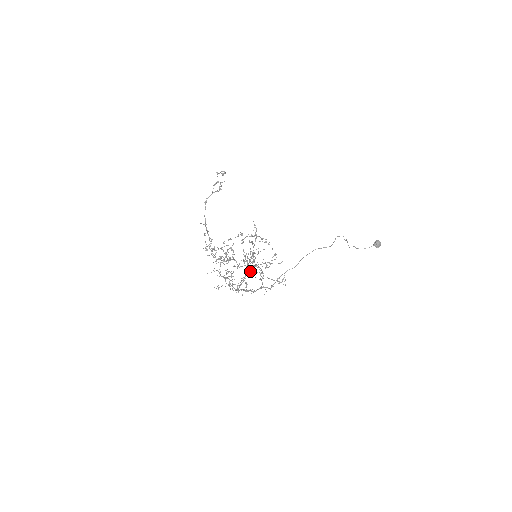
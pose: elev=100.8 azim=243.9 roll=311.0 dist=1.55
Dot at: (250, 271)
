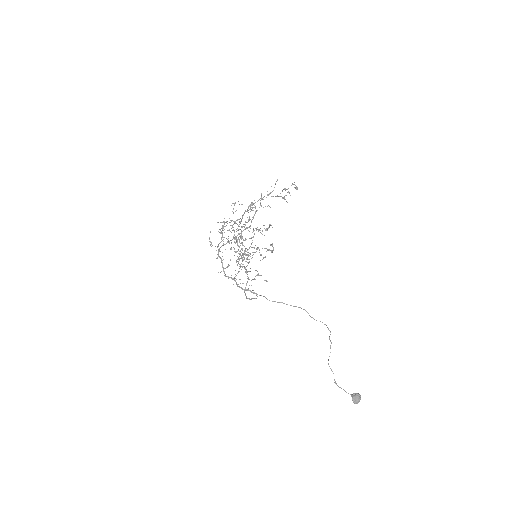
Dot at: occluded
